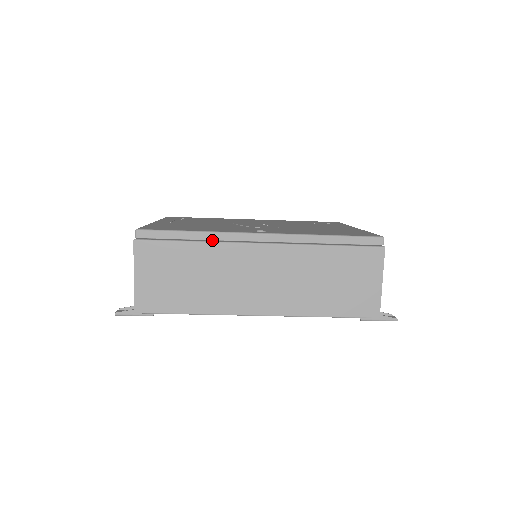
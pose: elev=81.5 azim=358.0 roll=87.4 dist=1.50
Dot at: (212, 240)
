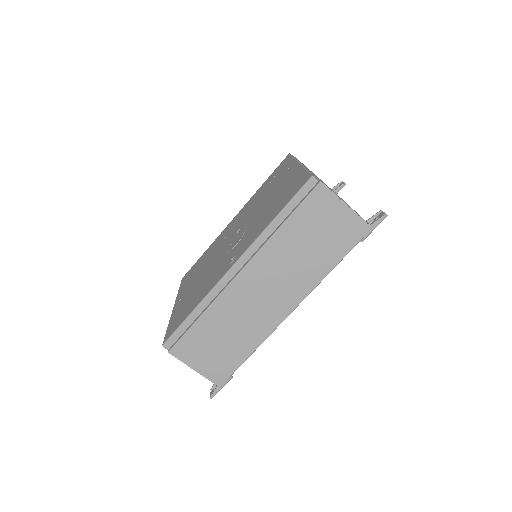
Dot at: occluded
